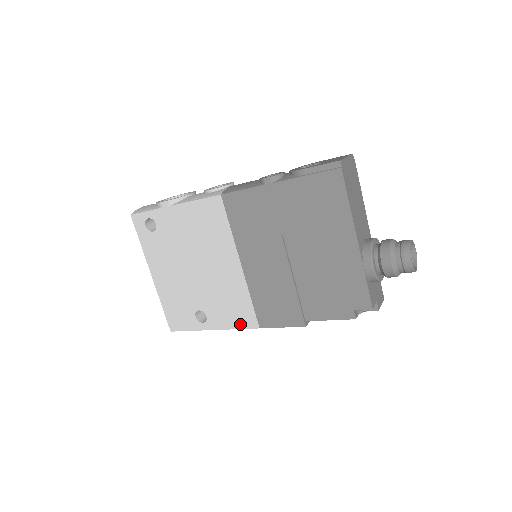
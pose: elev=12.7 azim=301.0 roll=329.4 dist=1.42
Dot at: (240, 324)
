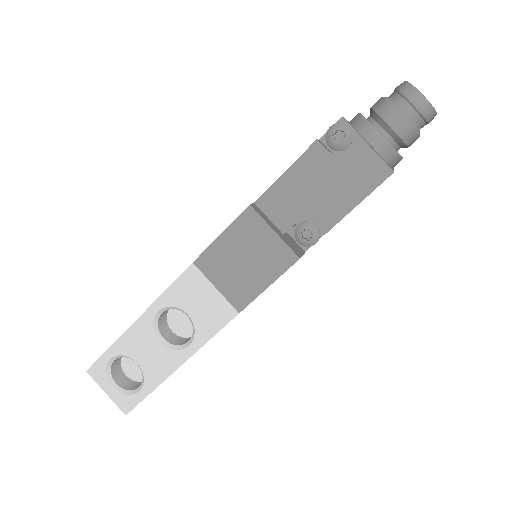
Dot at: occluded
